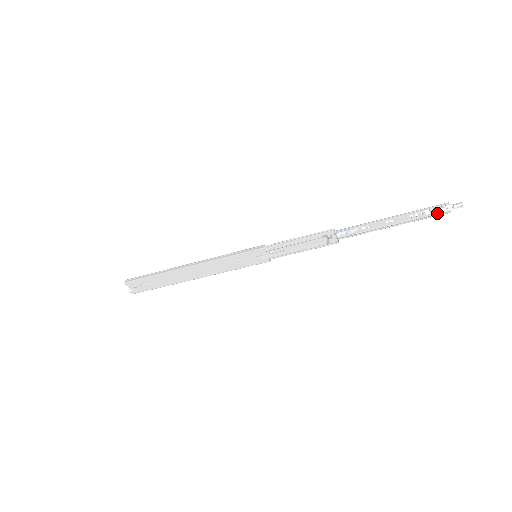
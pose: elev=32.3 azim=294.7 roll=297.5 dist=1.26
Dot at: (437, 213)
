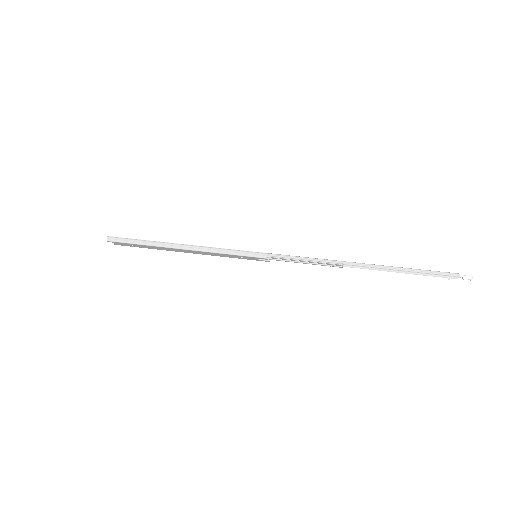
Dot at: (445, 274)
